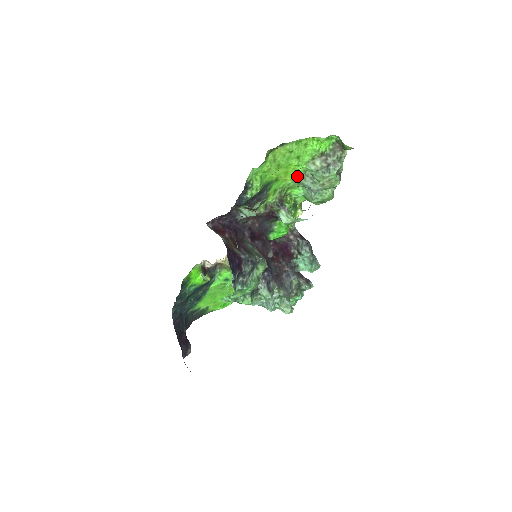
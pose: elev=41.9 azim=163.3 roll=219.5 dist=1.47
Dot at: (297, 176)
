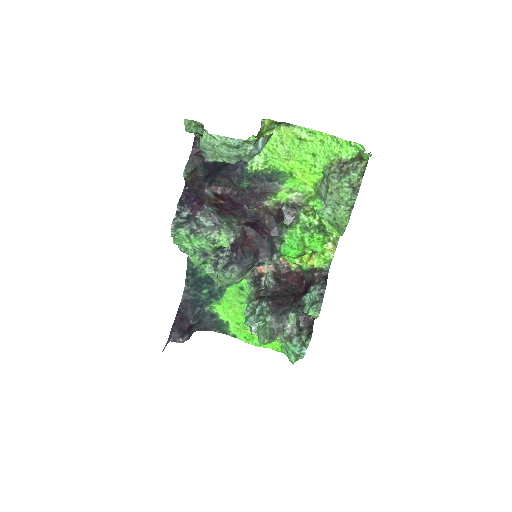
Dot at: (317, 183)
